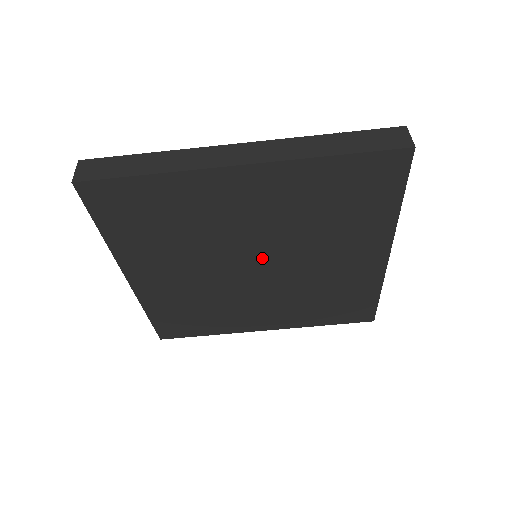
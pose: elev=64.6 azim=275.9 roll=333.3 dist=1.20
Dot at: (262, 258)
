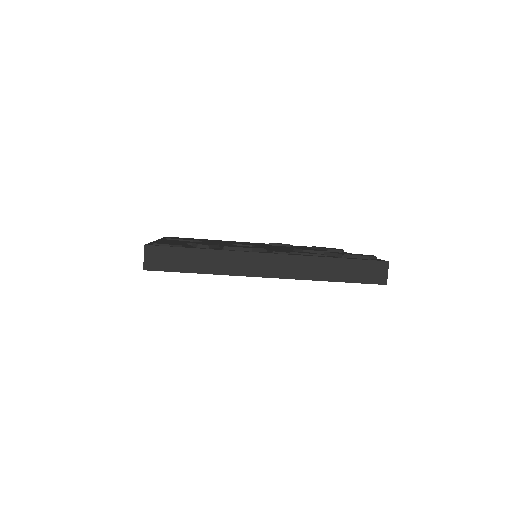
Dot at: occluded
